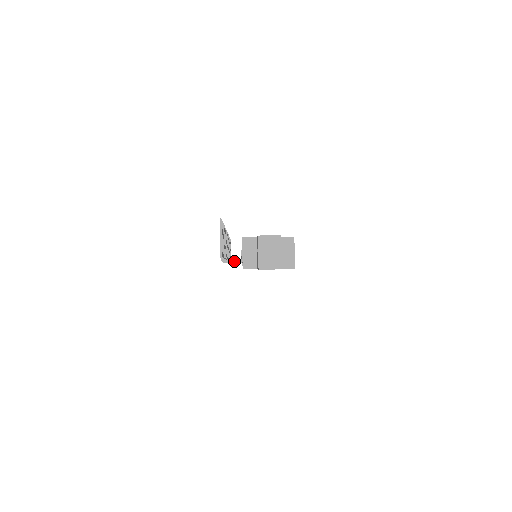
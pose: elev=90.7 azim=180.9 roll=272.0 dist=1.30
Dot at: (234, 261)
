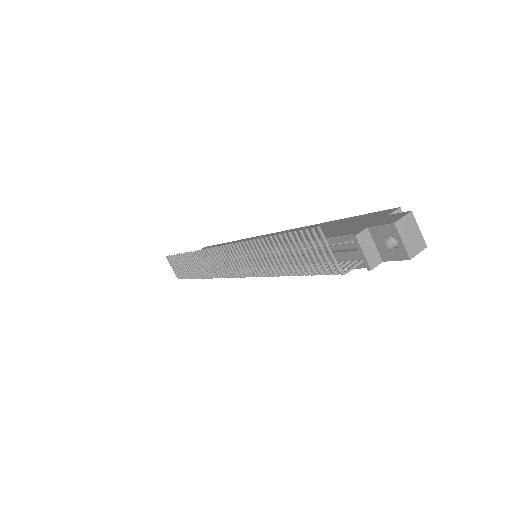
Dot at: (352, 267)
